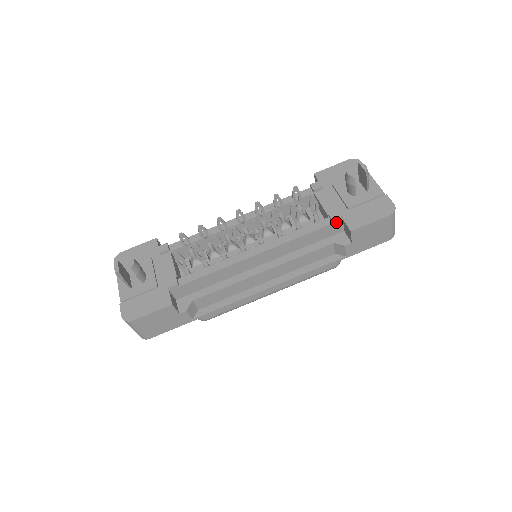
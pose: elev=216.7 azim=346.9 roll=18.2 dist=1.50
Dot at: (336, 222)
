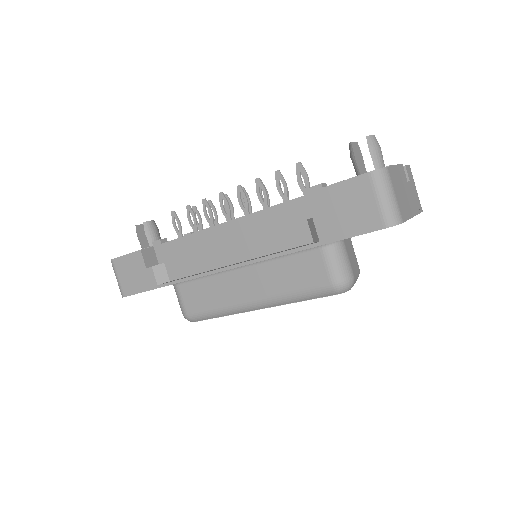
Dot at: occluded
